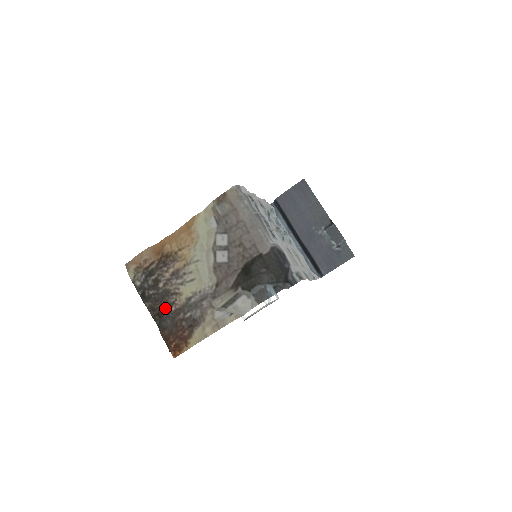
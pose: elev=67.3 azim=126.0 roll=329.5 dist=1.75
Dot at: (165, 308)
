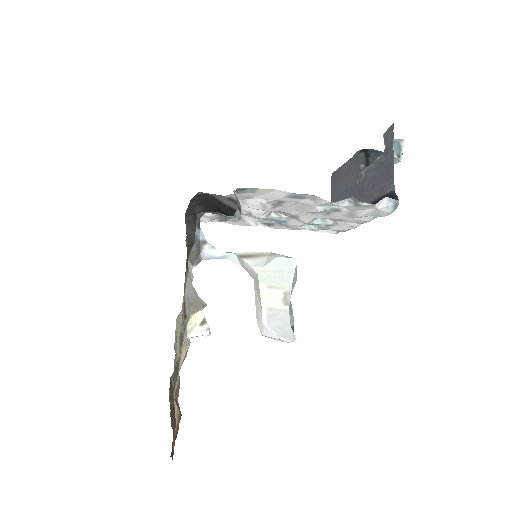
Dot at: occluded
